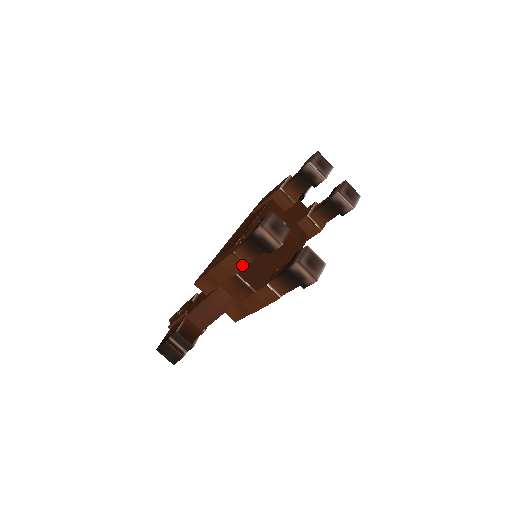
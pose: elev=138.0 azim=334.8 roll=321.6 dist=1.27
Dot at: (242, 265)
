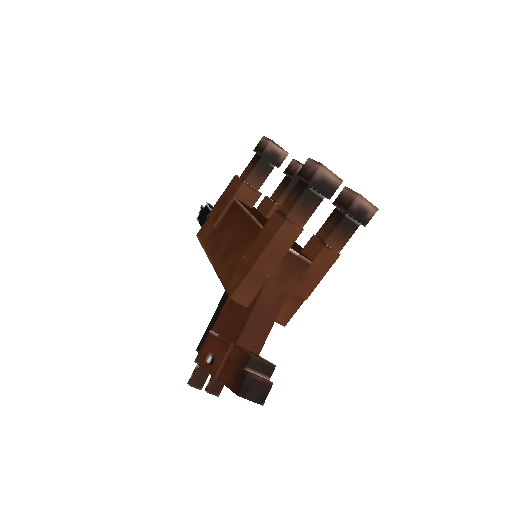
Dot at: (298, 231)
